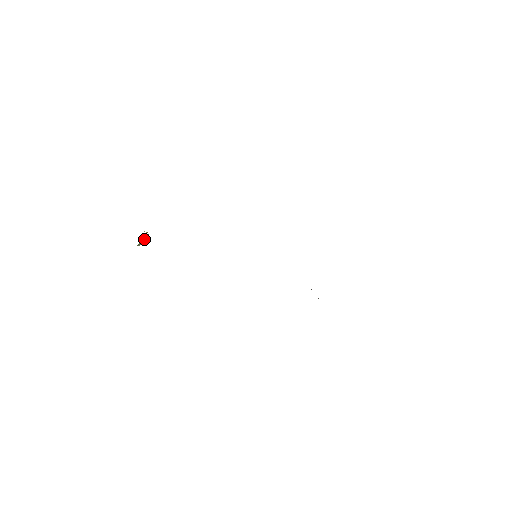
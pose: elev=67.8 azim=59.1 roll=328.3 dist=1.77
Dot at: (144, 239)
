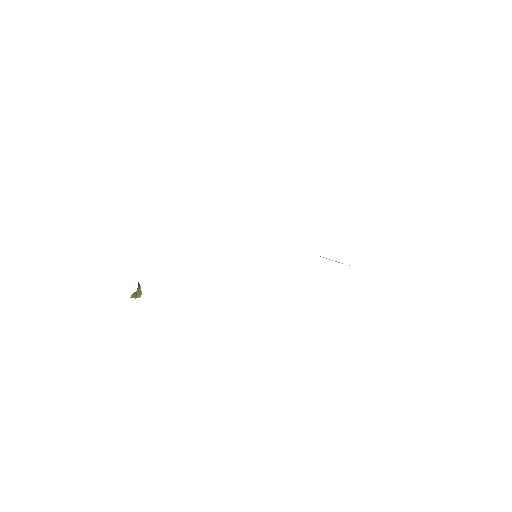
Dot at: (138, 294)
